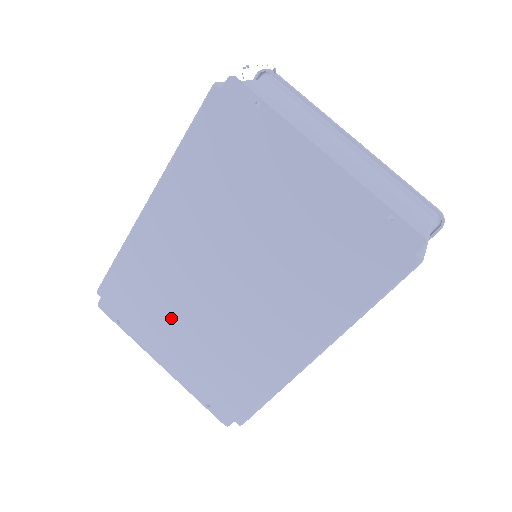
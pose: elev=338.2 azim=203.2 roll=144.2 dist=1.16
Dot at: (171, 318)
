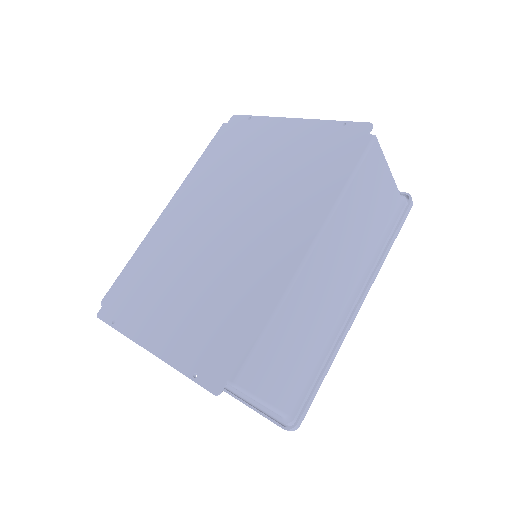
Dot at: (169, 288)
